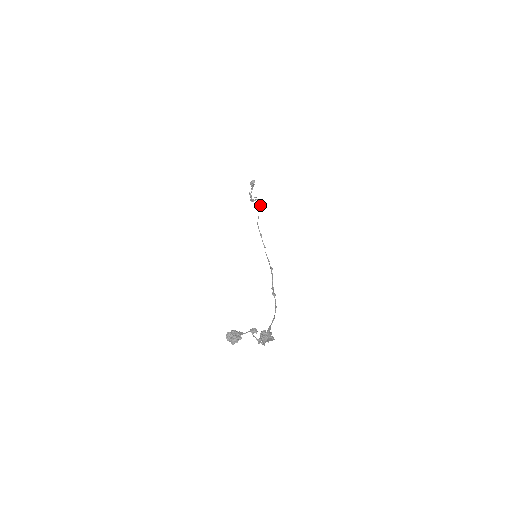
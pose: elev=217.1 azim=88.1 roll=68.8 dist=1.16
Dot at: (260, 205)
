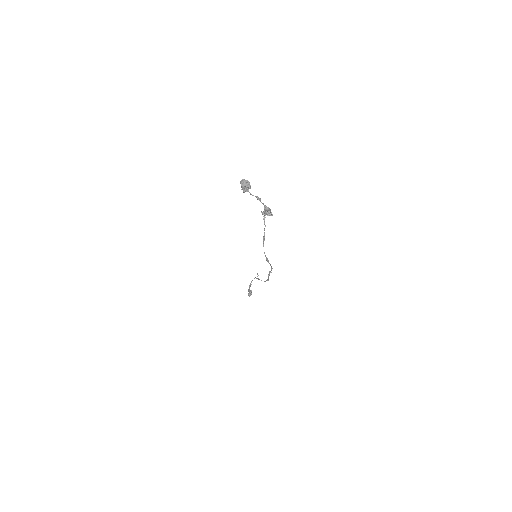
Dot at: occluded
